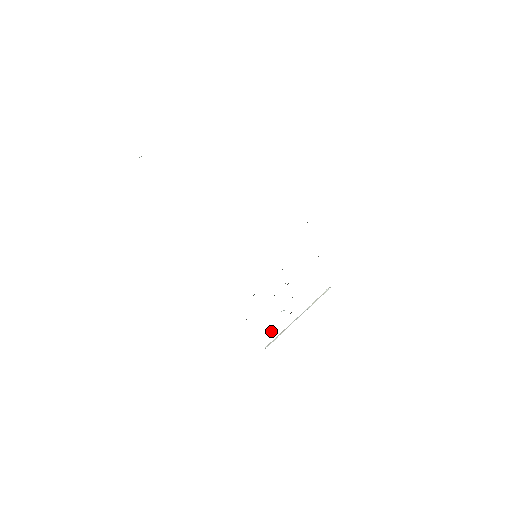
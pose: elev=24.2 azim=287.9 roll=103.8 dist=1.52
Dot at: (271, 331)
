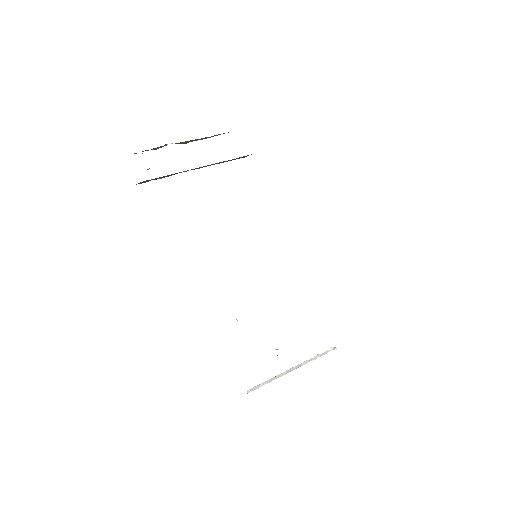
Dot at: occluded
